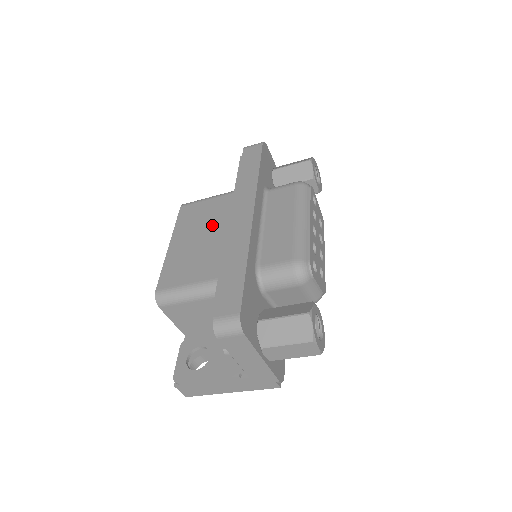
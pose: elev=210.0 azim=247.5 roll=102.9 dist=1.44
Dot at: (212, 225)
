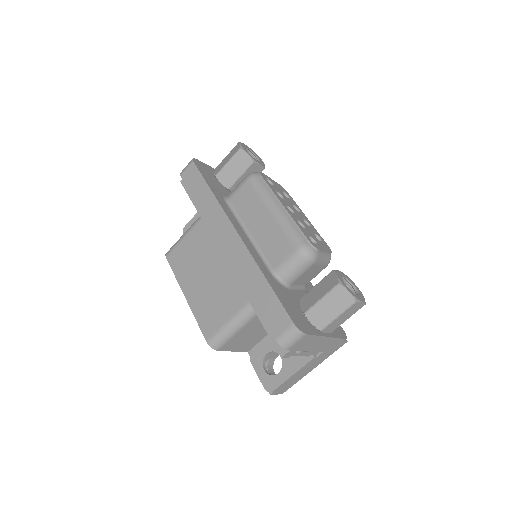
Dot at: (207, 259)
